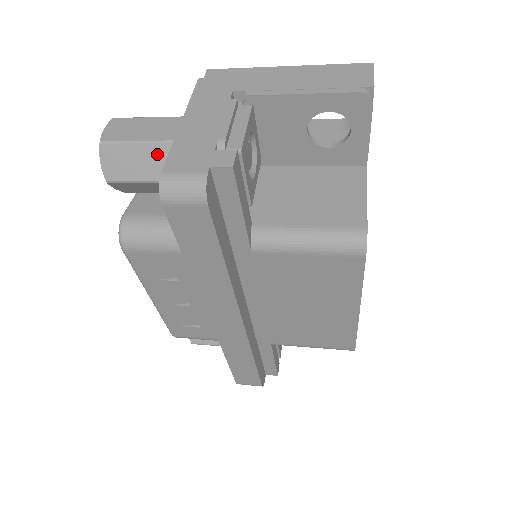
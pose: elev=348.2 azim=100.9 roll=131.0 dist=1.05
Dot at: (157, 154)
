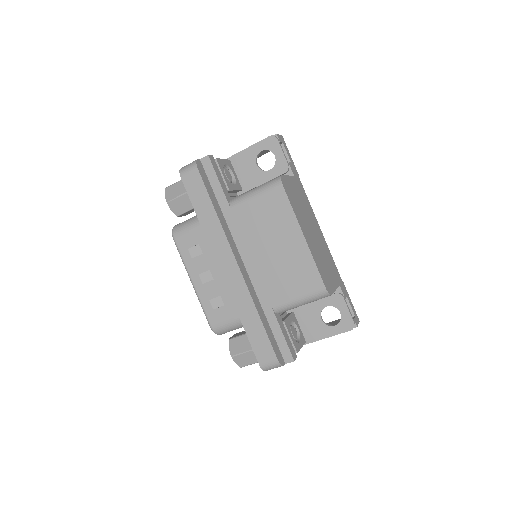
Dot at: occluded
